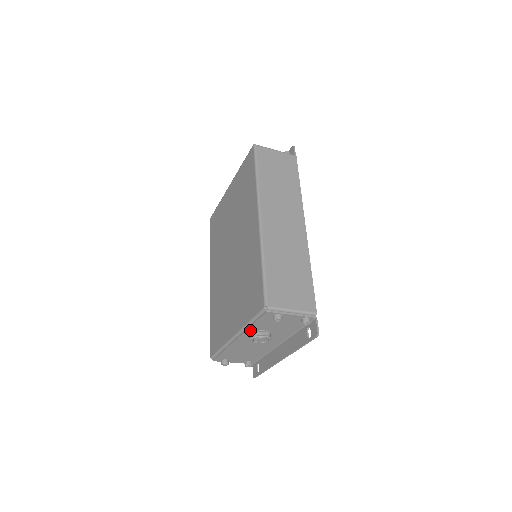
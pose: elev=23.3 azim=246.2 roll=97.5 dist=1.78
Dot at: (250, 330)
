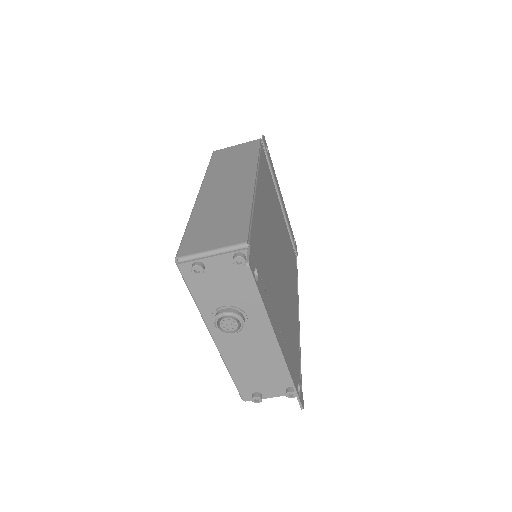
Dot at: (206, 313)
